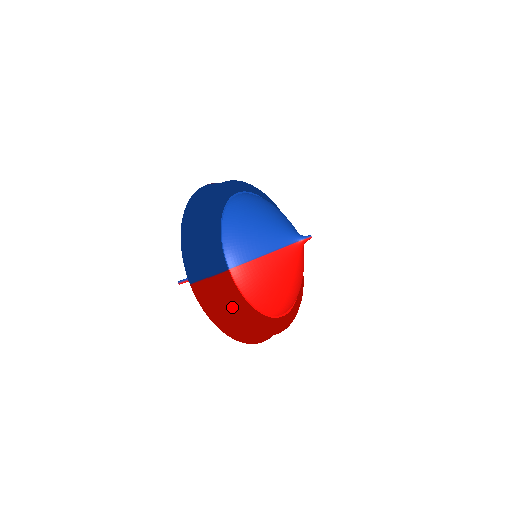
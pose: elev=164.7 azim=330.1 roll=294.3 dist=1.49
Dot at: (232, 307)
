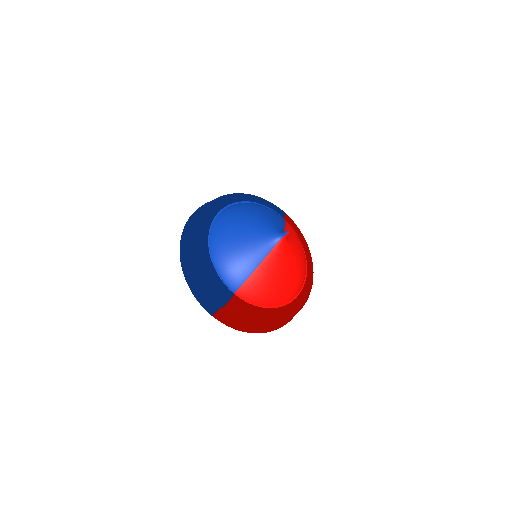
Dot at: (251, 319)
